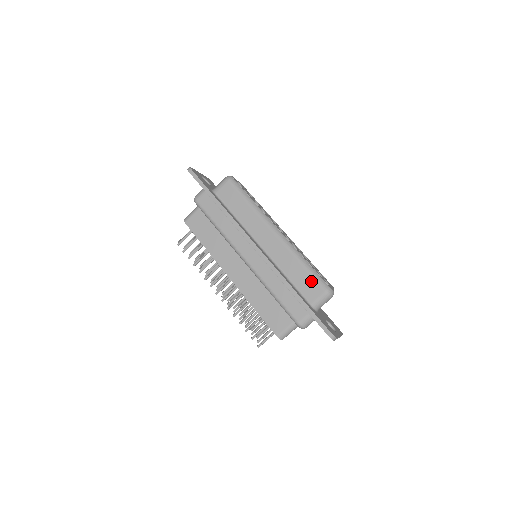
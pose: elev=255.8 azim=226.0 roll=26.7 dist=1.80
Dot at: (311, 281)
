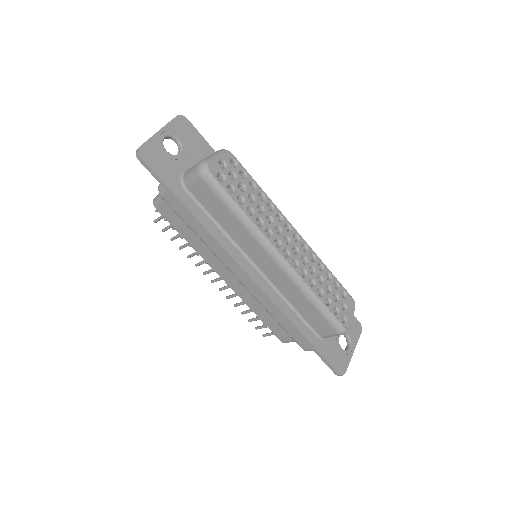
Dot at: (321, 319)
